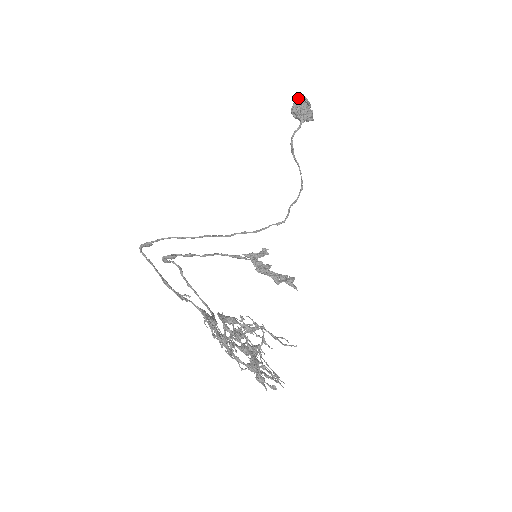
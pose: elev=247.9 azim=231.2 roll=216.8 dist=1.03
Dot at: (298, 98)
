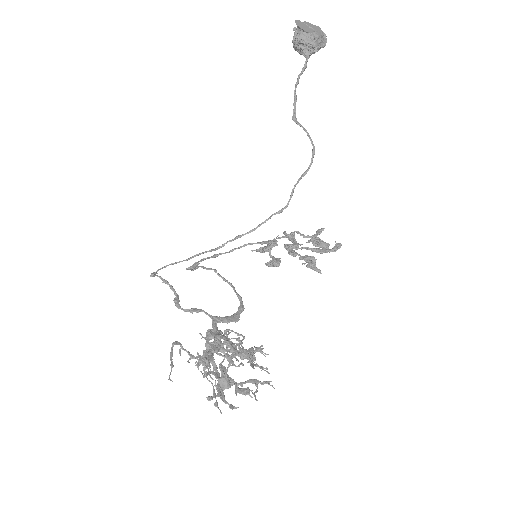
Dot at: occluded
